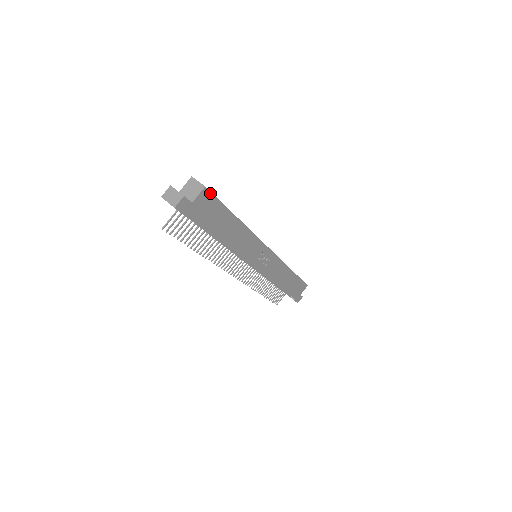
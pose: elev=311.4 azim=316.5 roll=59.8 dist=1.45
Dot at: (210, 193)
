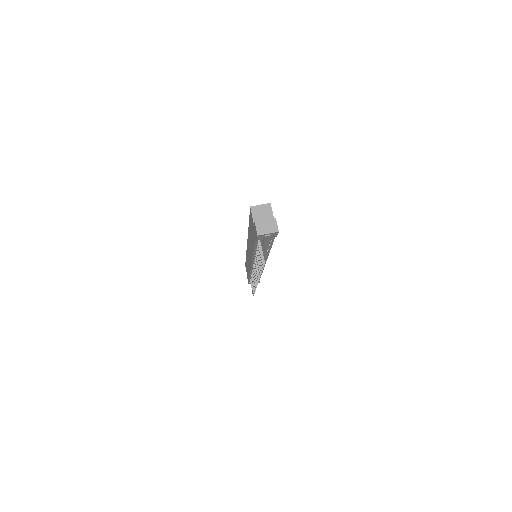
Dot at: occluded
